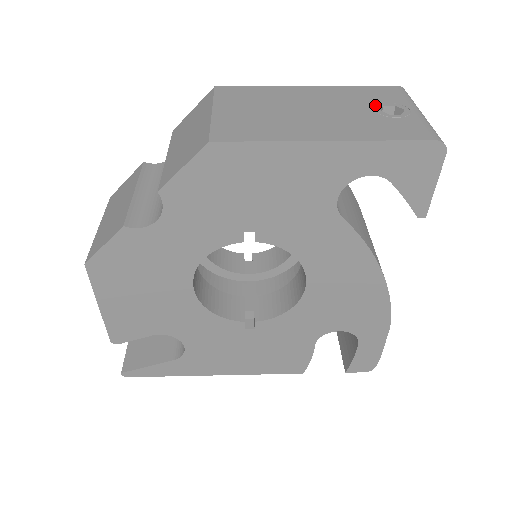
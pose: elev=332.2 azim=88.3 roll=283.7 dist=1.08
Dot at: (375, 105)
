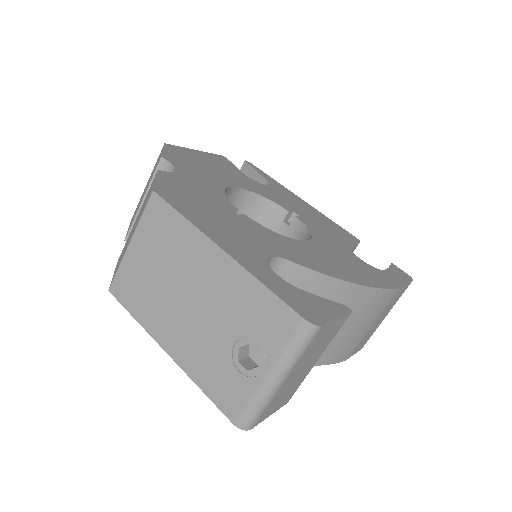
Dot at: (243, 337)
